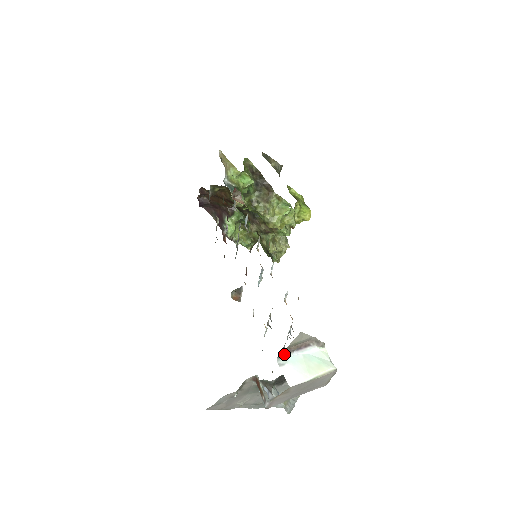
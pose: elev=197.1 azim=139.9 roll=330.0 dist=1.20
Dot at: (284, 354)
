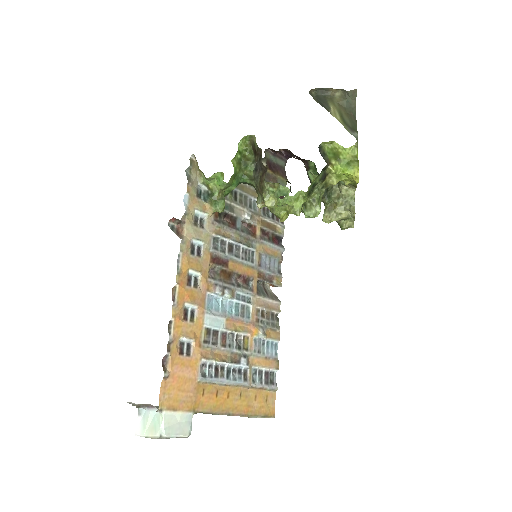
Dot at: (141, 407)
